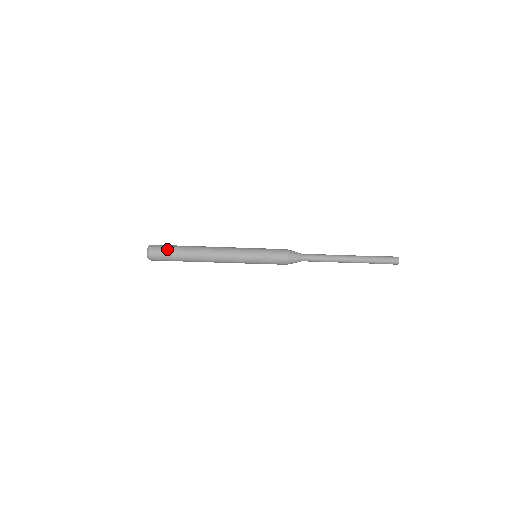
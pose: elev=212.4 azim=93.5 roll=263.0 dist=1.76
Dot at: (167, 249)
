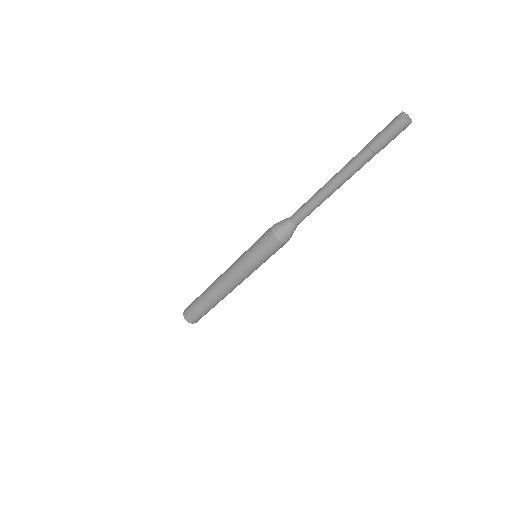
Dot at: (193, 309)
